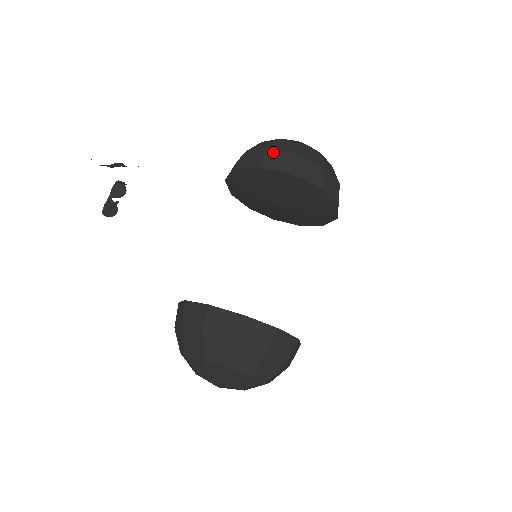
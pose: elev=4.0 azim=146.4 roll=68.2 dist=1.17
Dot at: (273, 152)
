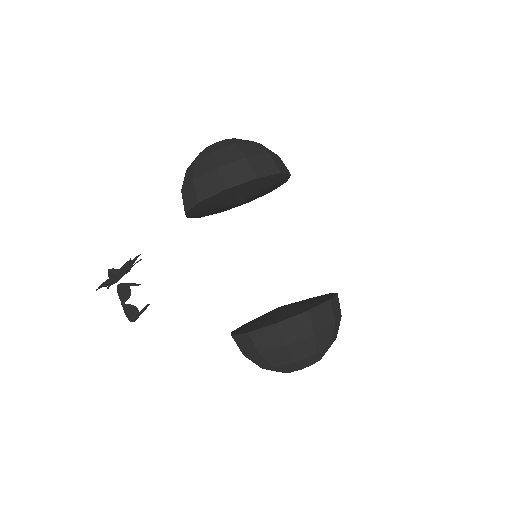
Dot at: (225, 168)
